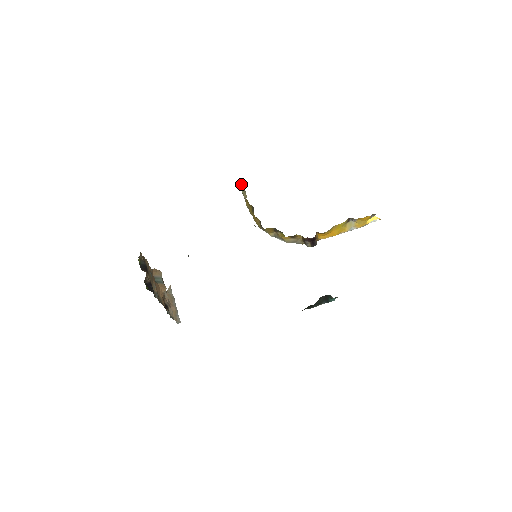
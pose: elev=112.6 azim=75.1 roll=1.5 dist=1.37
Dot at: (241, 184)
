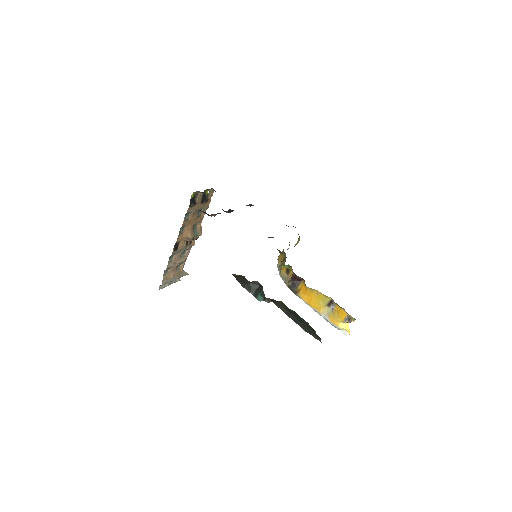
Dot at: occluded
